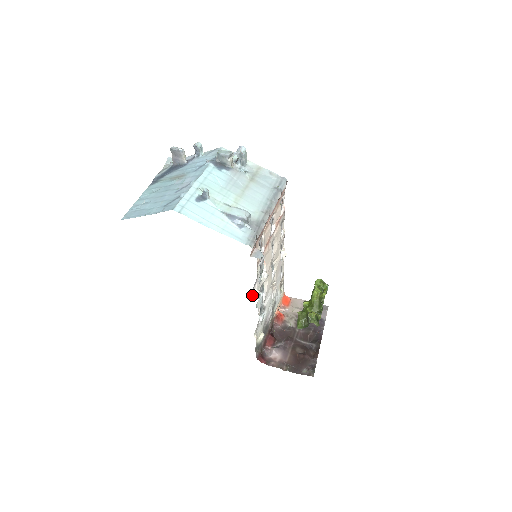
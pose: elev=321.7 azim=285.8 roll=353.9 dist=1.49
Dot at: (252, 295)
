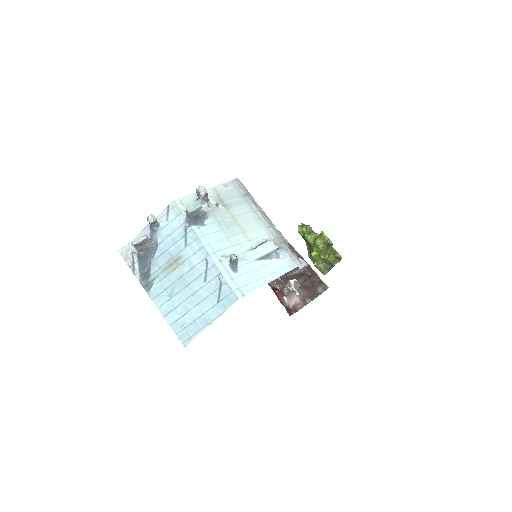
Dot at: (292, 287)
